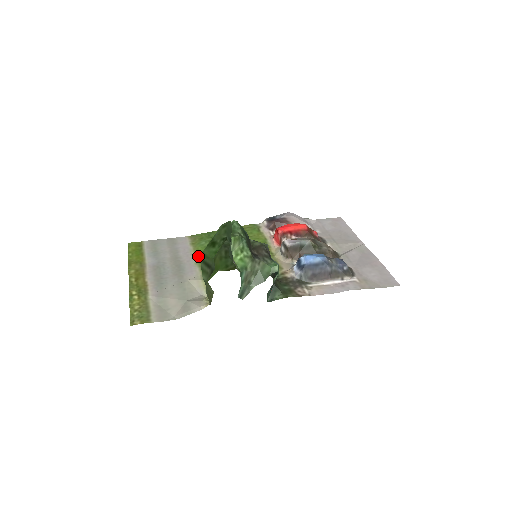
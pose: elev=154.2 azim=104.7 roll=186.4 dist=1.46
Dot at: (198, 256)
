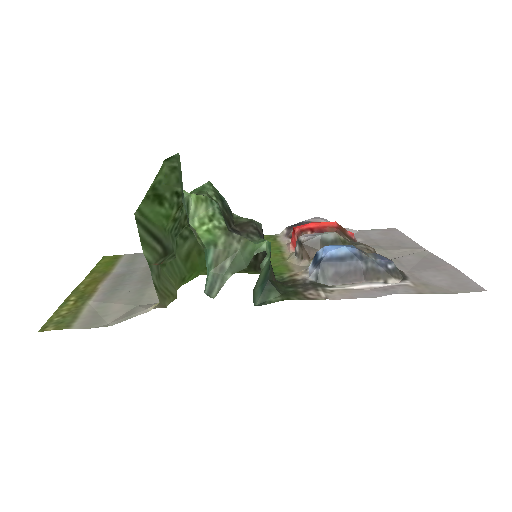
Dot at: occluded
